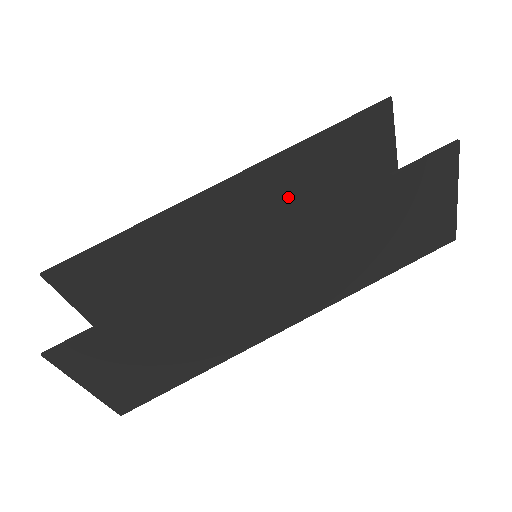
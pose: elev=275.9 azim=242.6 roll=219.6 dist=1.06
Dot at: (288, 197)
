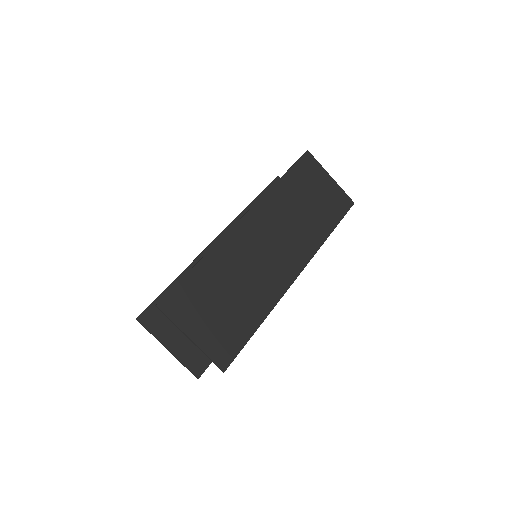
Dot at: occluded
